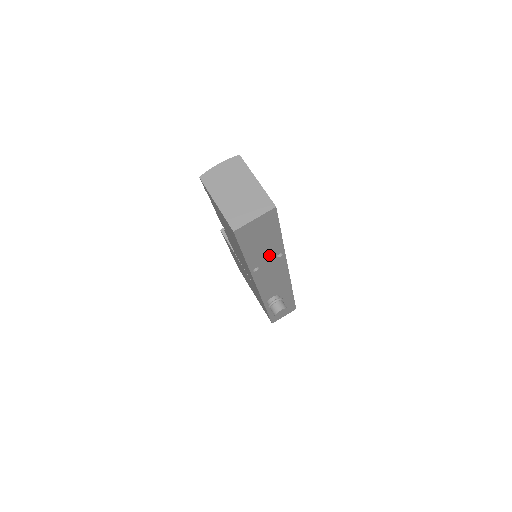
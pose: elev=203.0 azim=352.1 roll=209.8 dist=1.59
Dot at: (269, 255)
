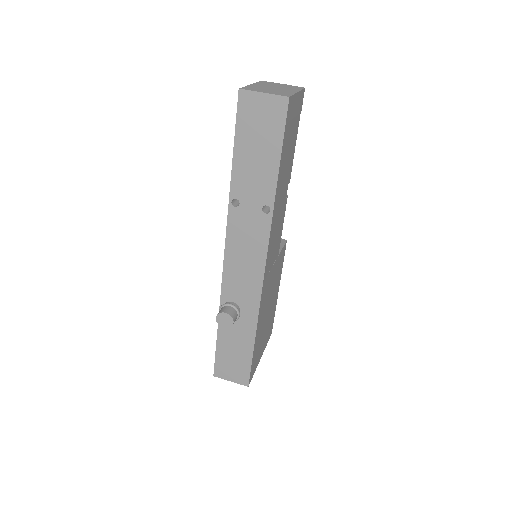
Dot at: (256, 192)
